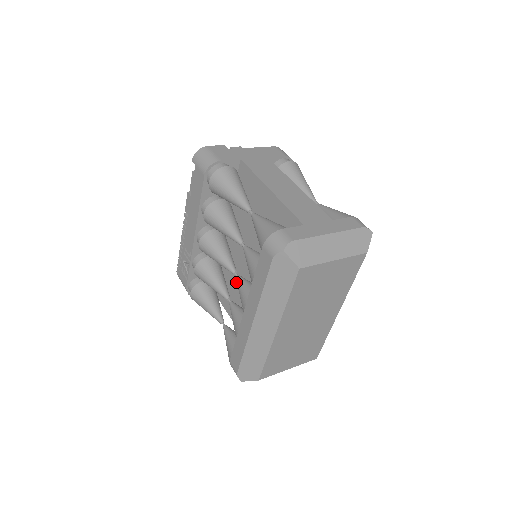
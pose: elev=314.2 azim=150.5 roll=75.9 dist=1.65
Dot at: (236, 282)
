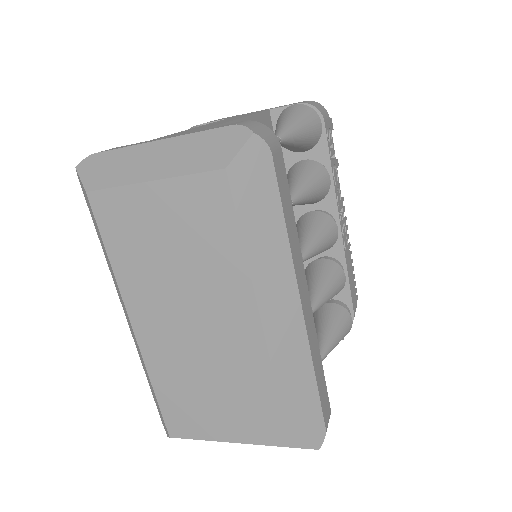
Dot at: occluded
